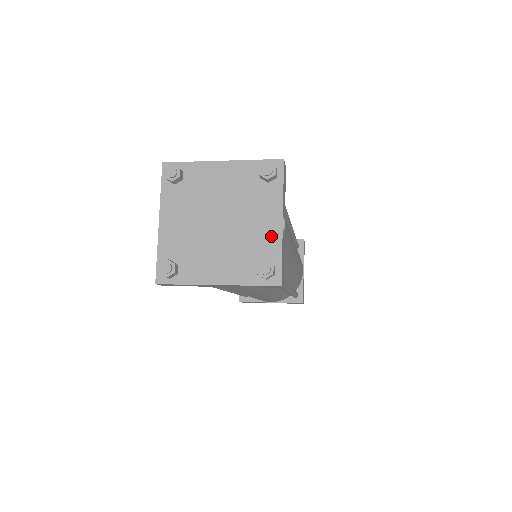
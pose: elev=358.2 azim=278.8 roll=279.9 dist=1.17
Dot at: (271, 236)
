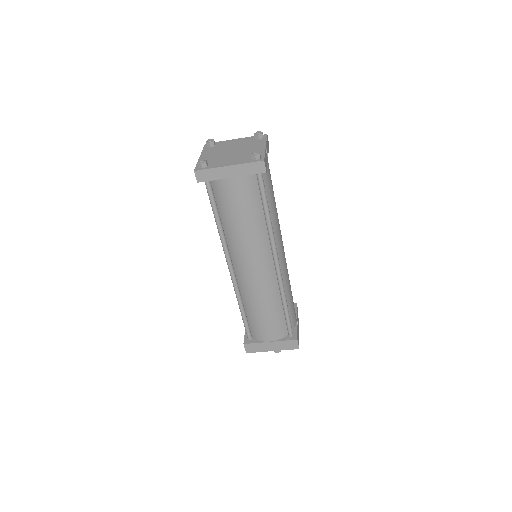
Dot at: (259, 150)
